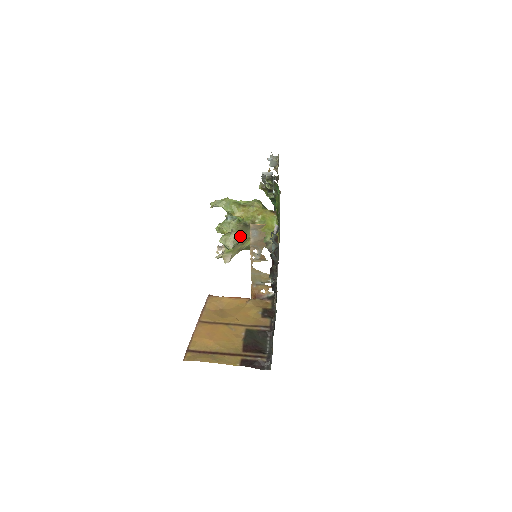
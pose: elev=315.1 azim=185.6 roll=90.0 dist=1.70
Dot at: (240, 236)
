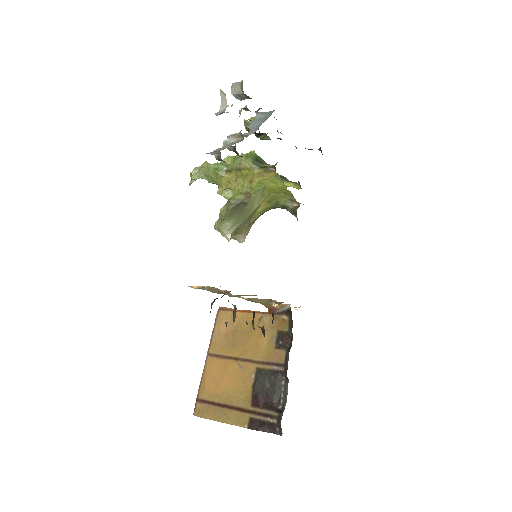
Dot at: (236, 219)
